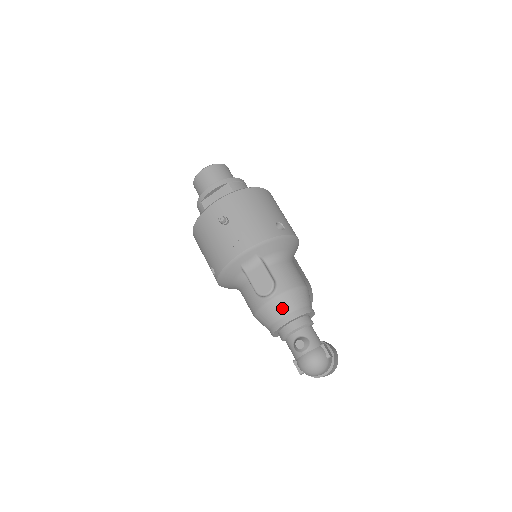
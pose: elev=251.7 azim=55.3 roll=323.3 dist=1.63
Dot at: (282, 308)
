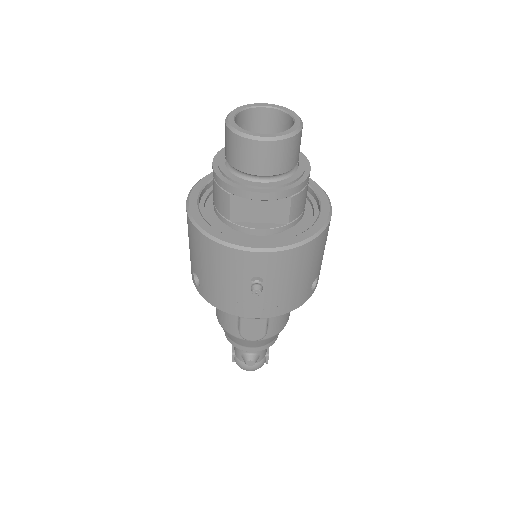
Dot at: (256, 345)
